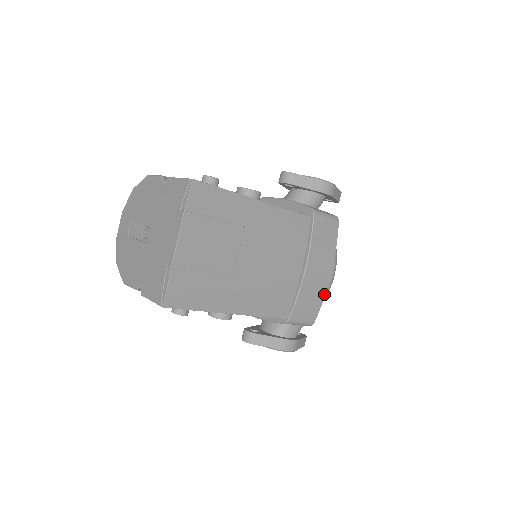
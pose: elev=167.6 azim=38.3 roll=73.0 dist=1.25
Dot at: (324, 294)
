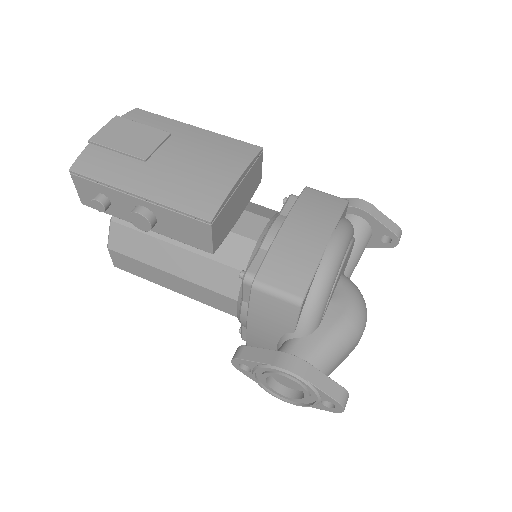
Dot at: (317, 261)
